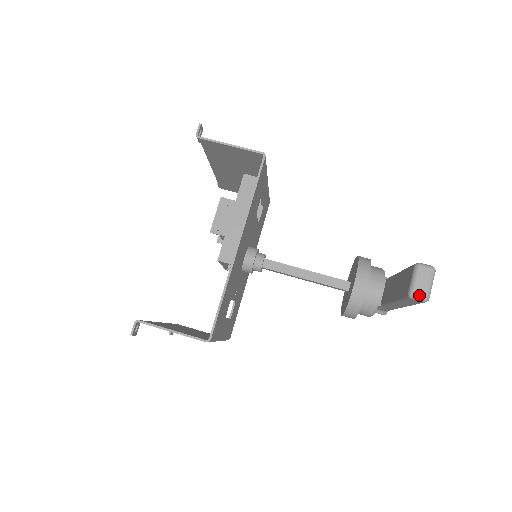
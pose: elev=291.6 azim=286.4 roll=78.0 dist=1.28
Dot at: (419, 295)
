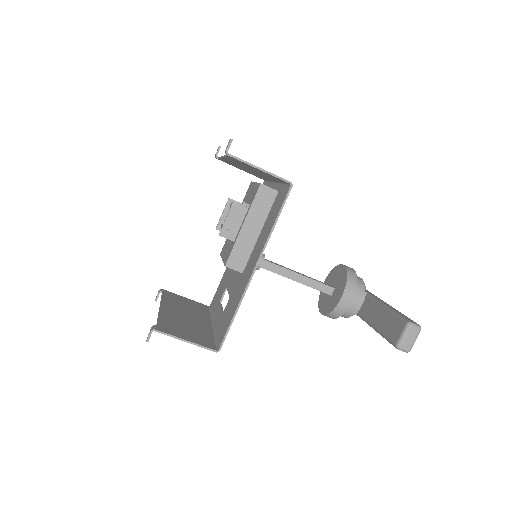
Dot at: (404, 348)
